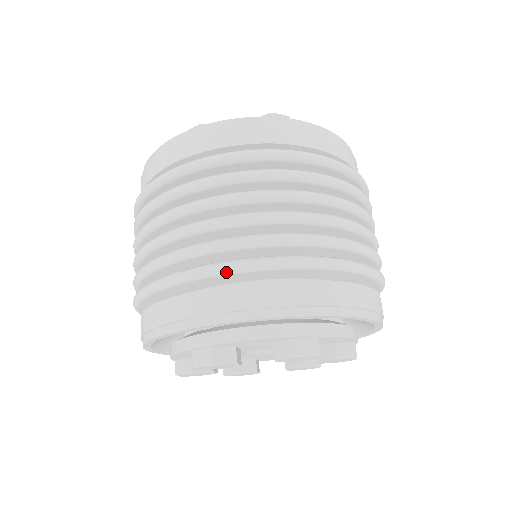
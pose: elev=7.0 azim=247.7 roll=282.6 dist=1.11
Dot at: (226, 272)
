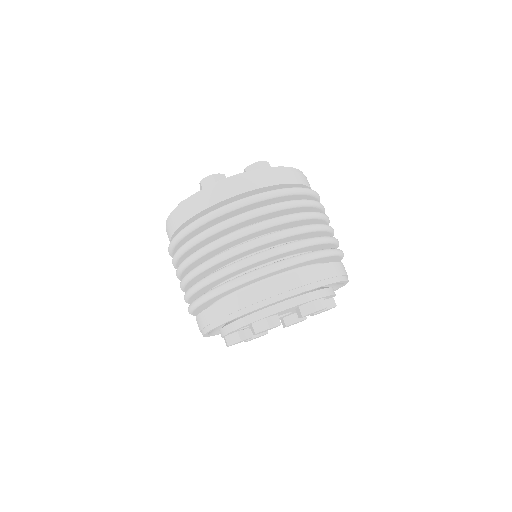
Dot at: (198, 305)
